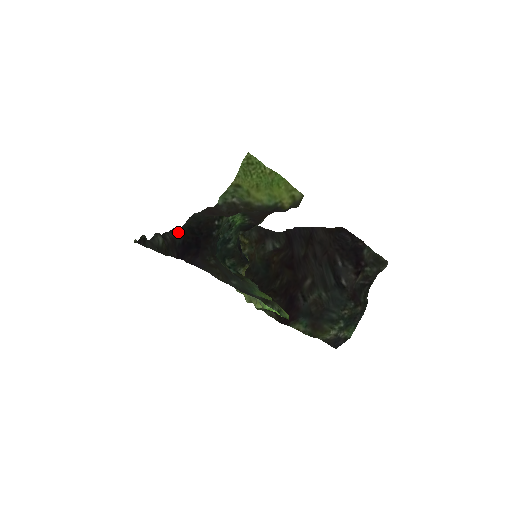
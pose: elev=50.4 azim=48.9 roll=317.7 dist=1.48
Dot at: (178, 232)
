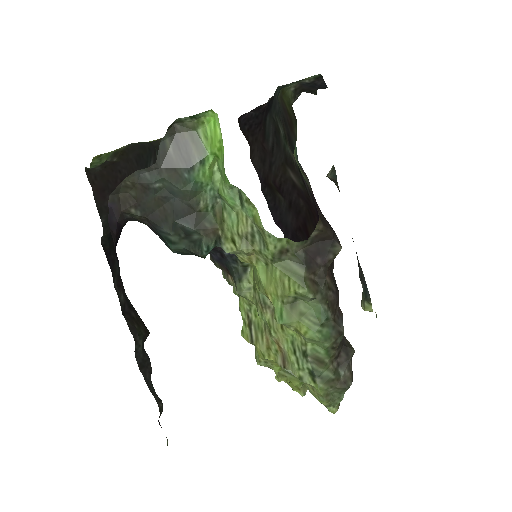
Dot at: (113, 265)
